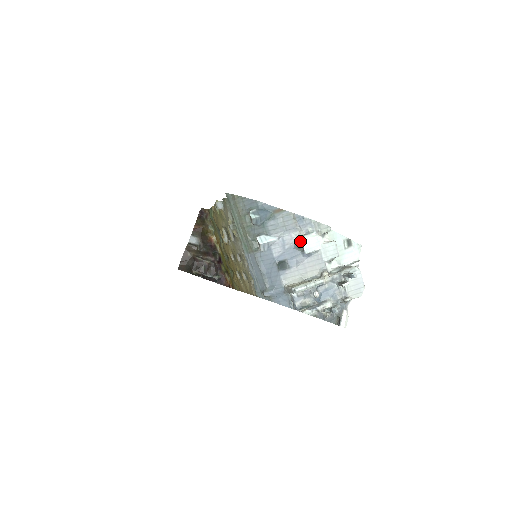
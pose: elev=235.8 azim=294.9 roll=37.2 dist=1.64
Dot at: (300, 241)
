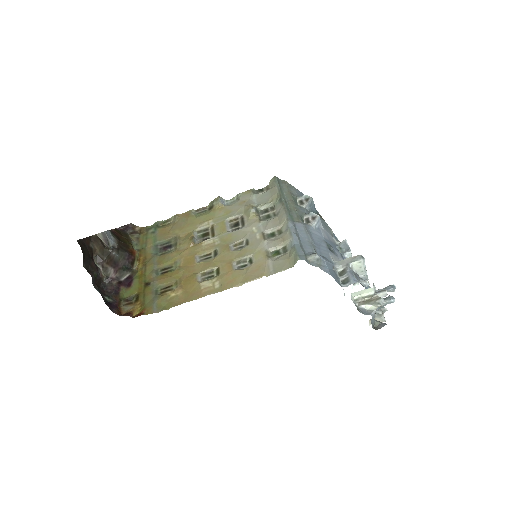
Dot at: occluded
